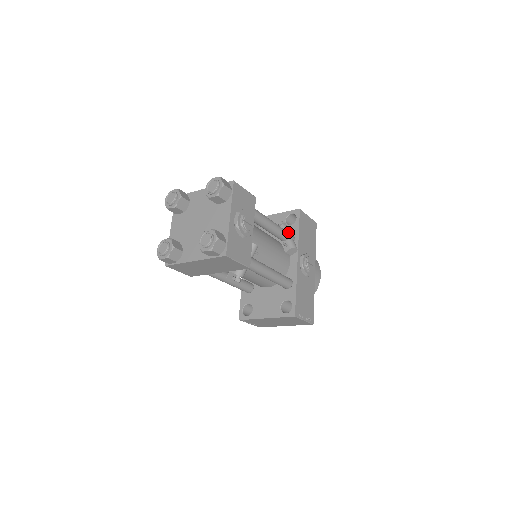
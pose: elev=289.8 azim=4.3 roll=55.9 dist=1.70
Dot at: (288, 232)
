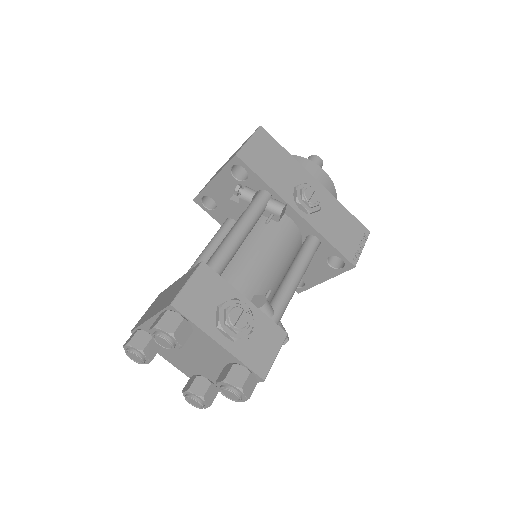
Dot at: (254, 194)
